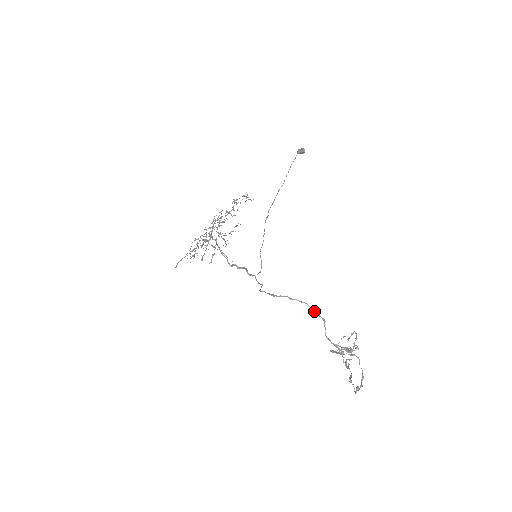
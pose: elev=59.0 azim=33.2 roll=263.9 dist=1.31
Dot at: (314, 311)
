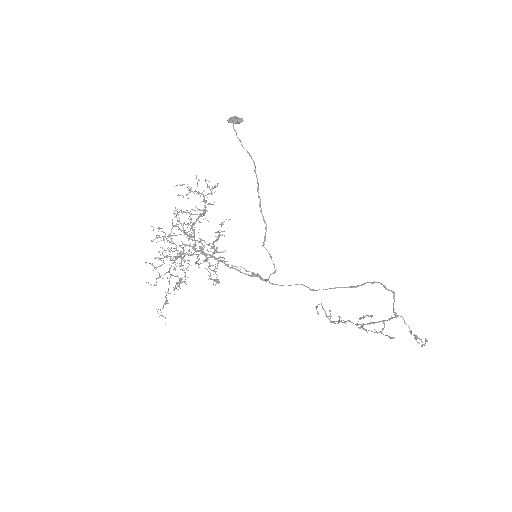
Dot at: (385, 287)
